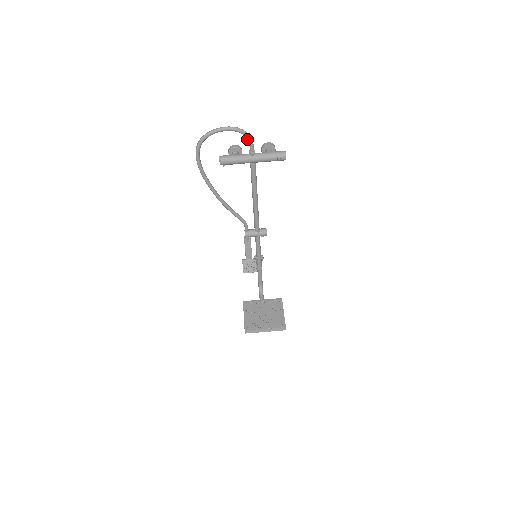
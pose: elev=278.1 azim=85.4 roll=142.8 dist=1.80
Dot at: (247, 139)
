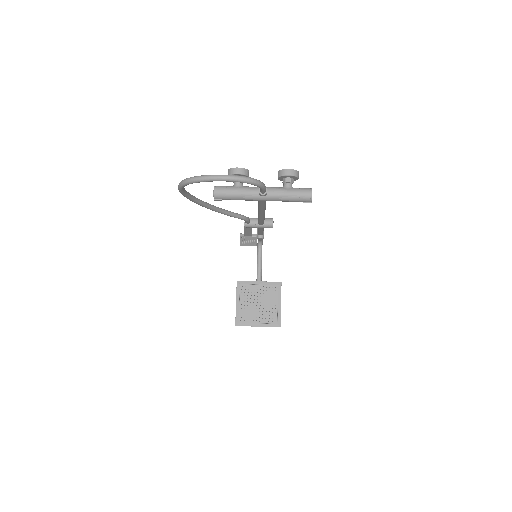
Dot at: (257, 185)
